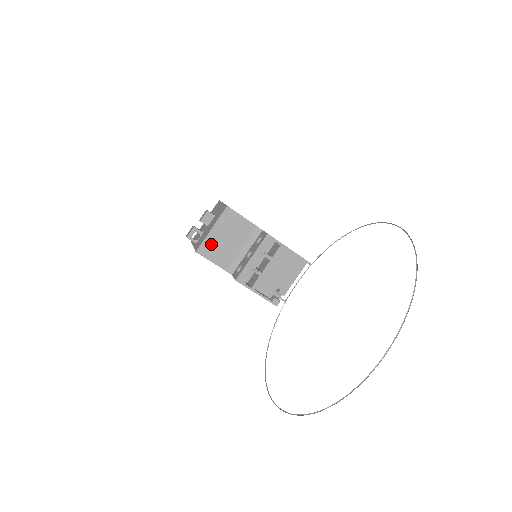
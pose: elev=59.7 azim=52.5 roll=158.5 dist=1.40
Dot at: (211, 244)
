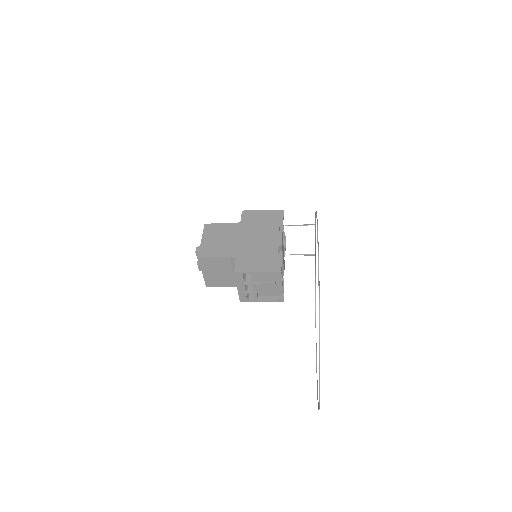
Dot at: (211, 280)
